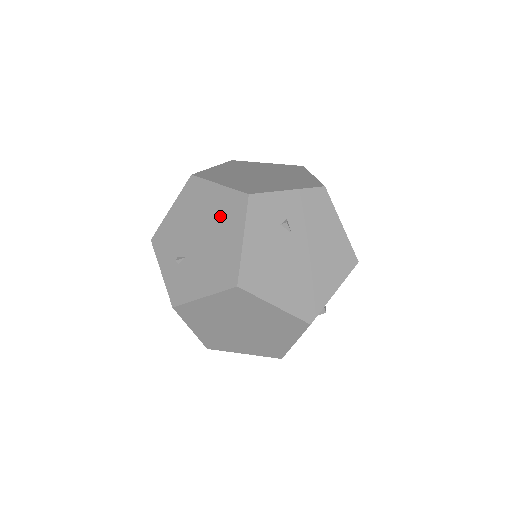
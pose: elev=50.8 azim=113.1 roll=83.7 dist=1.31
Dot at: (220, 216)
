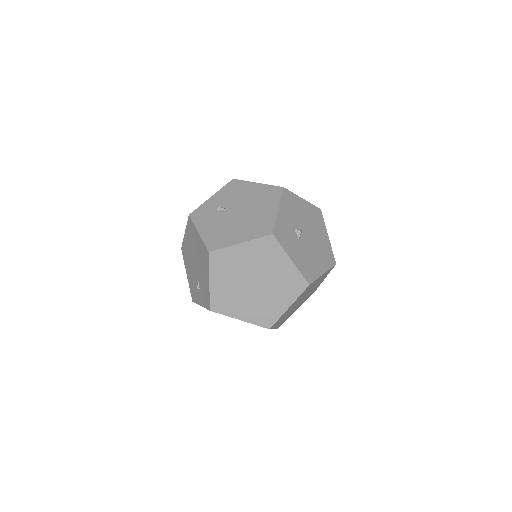
Dot at: (191, 241)
